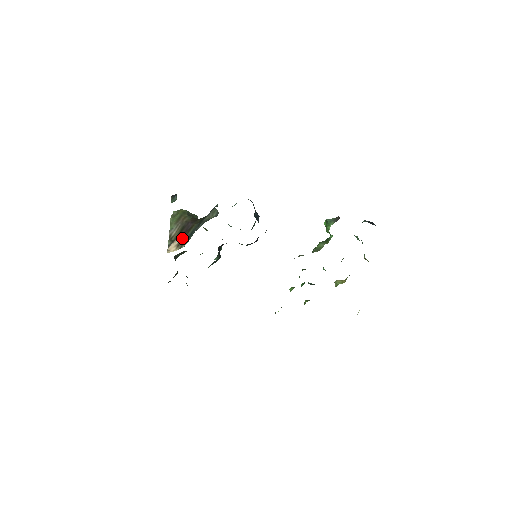
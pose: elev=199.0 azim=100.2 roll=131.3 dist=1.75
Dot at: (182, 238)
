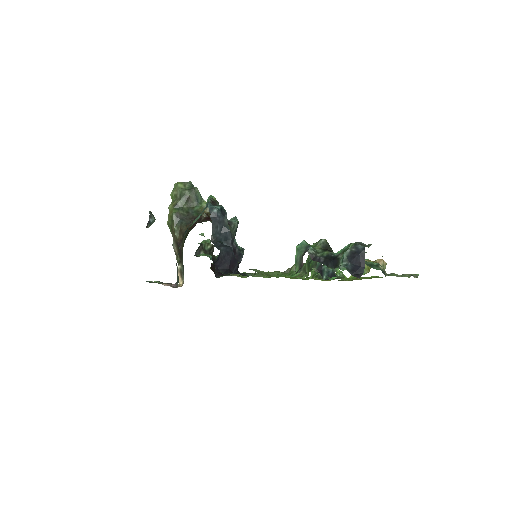
Dot at: (180, 268)
